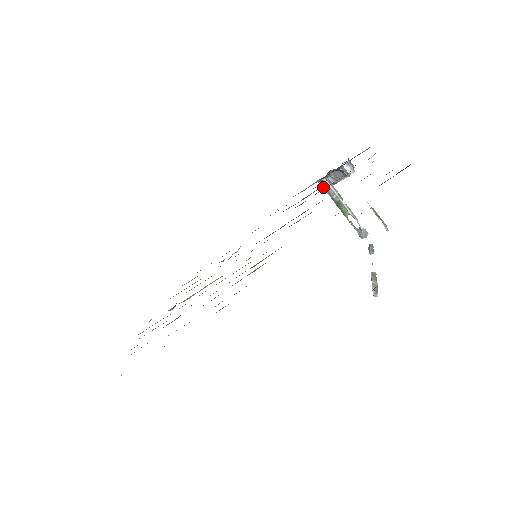
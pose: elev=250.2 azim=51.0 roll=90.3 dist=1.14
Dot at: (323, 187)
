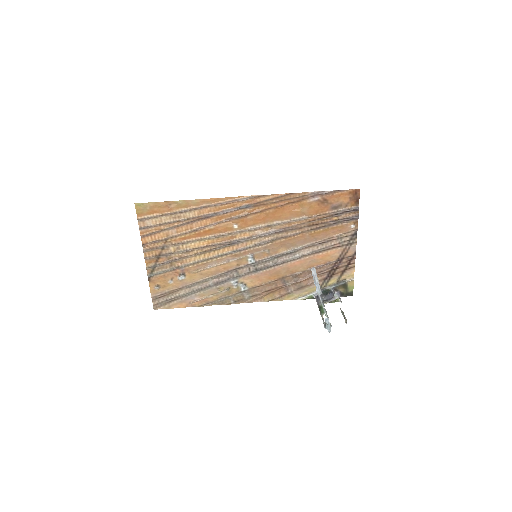
Dot at: (316, 299)
